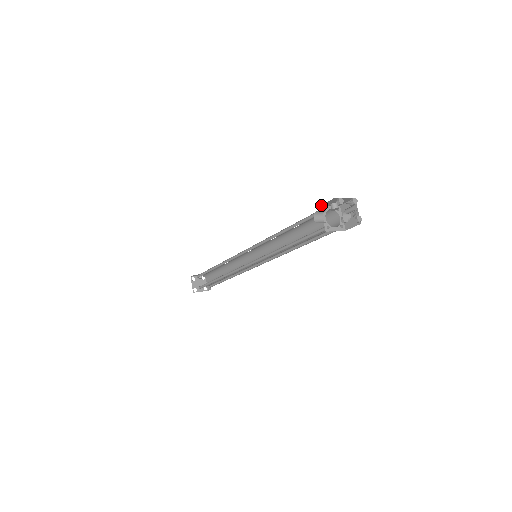
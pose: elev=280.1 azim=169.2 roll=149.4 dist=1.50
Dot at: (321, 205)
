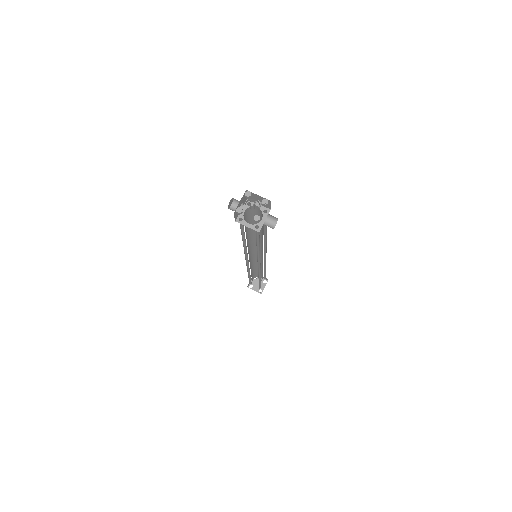
Dot at: (248, 198)
